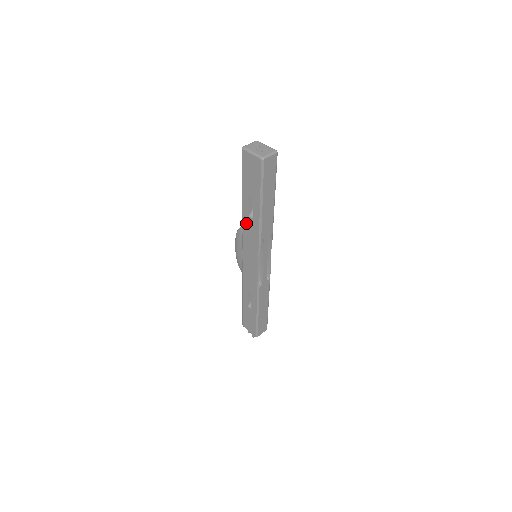
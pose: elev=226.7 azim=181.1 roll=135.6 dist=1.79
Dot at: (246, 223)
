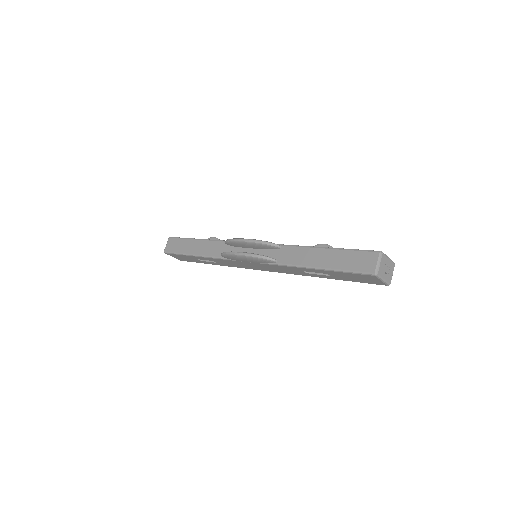
Dot at: (291, 269)
